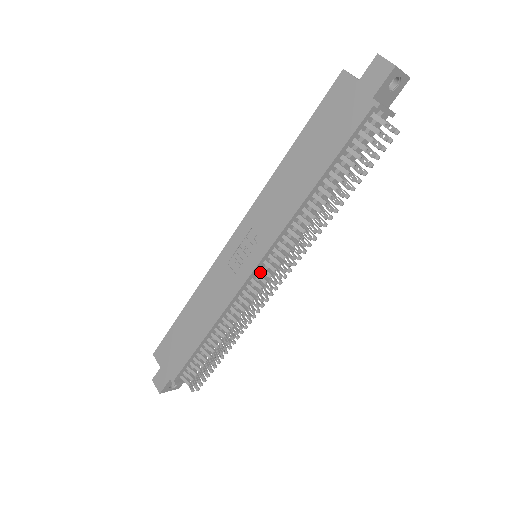
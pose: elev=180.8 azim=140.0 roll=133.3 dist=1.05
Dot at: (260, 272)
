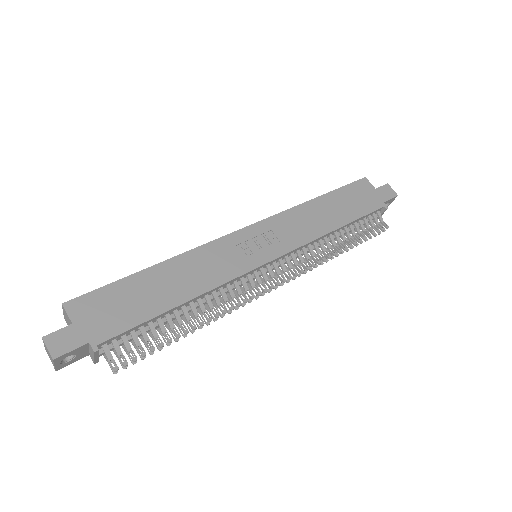
Dot at: (261, 270)
